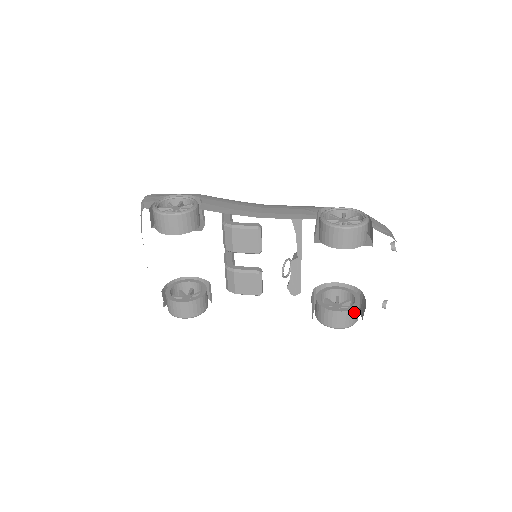
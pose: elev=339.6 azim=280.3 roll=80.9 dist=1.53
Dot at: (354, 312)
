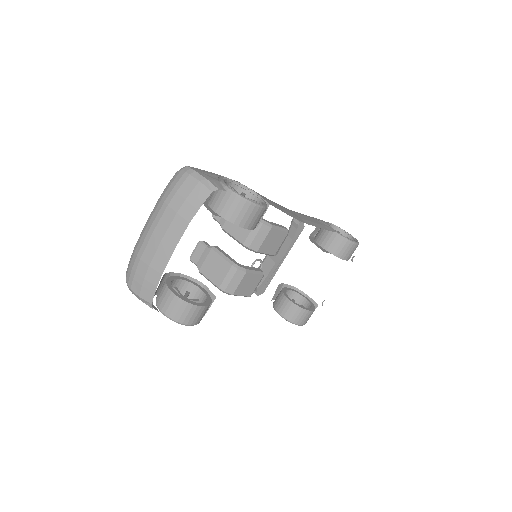
Dot at: occluded
